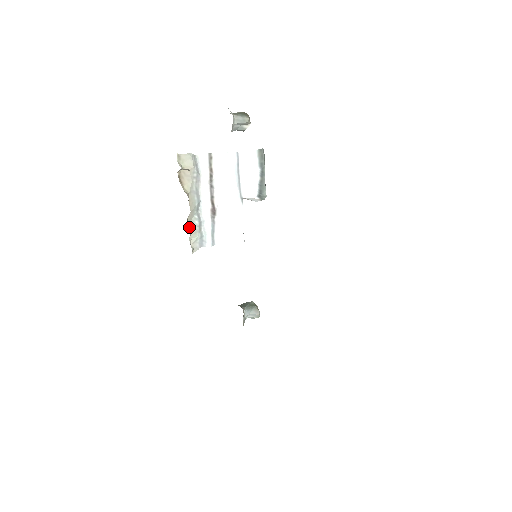
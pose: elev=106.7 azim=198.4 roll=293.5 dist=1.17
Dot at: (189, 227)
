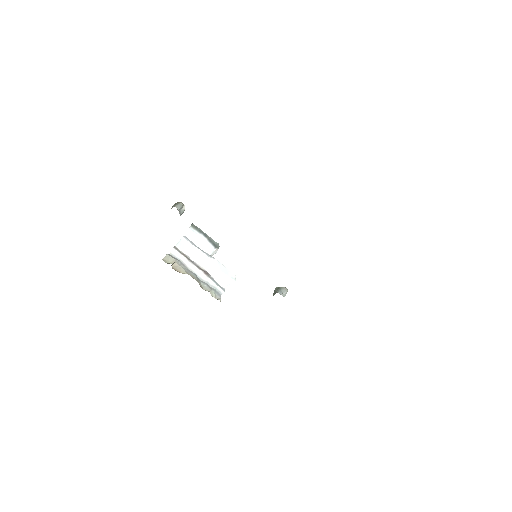
Dot at: occluded
